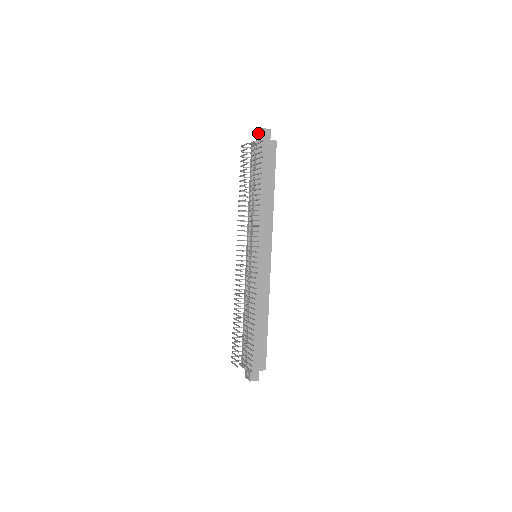
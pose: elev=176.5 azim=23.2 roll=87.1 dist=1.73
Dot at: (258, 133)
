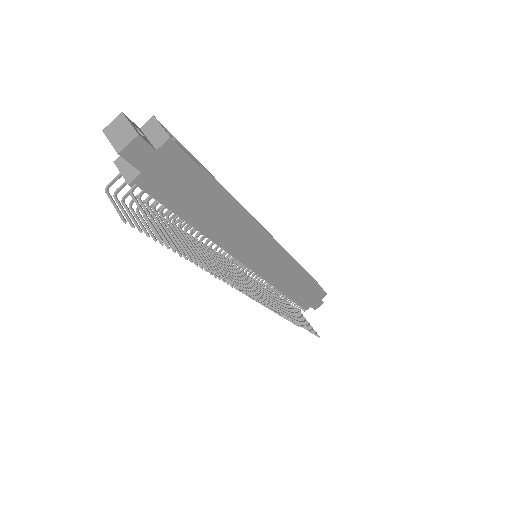
Dot at: (113, 143)
